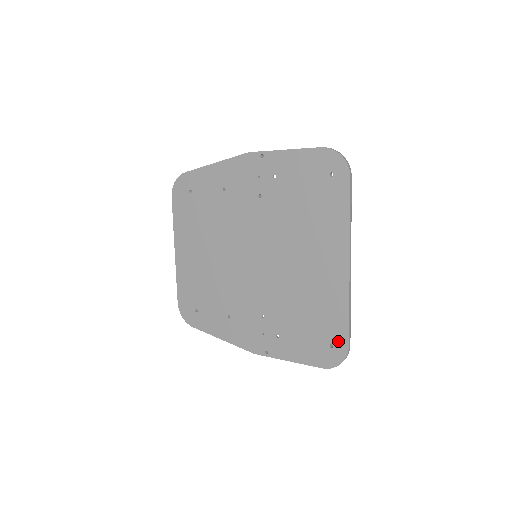
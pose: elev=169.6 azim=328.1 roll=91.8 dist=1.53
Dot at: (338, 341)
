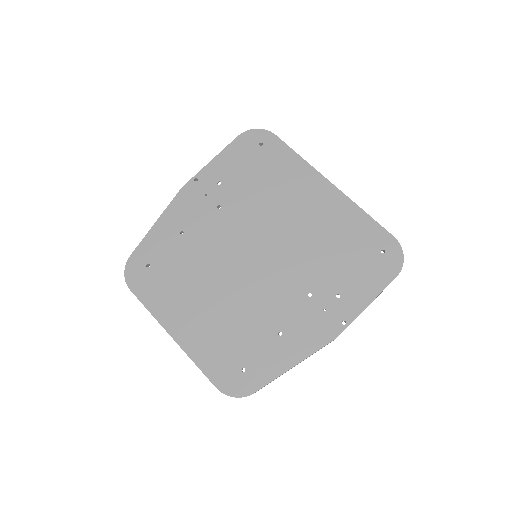
Dot at: (383, 242)
